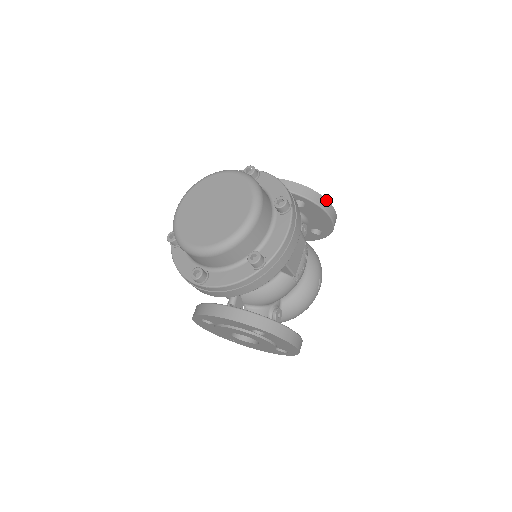
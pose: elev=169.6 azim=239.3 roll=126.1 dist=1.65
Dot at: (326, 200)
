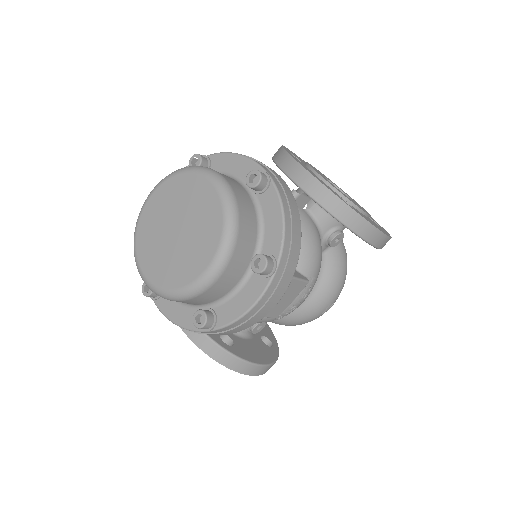
Dot at: (373, 227)
